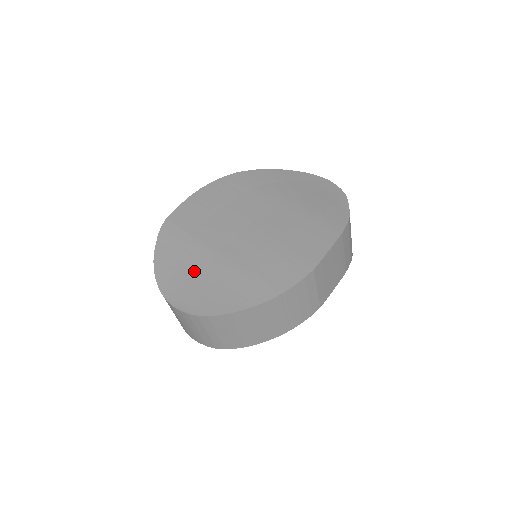
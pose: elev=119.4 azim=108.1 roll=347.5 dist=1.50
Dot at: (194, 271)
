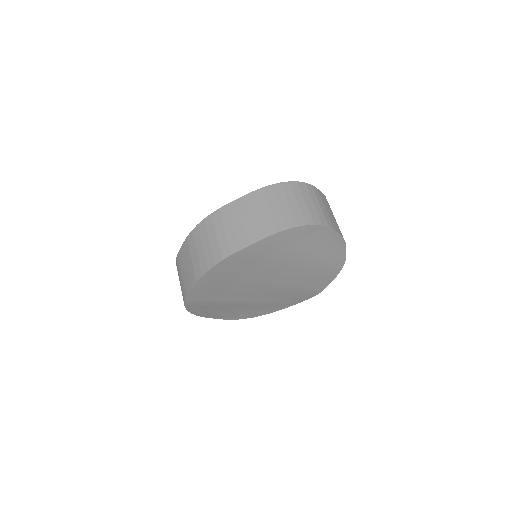
Dot at: (232, 310)
